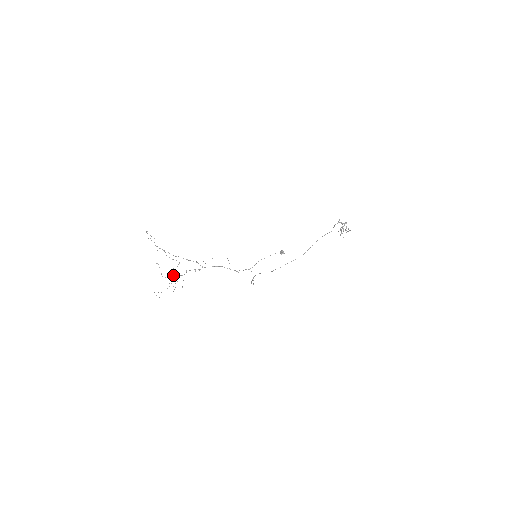
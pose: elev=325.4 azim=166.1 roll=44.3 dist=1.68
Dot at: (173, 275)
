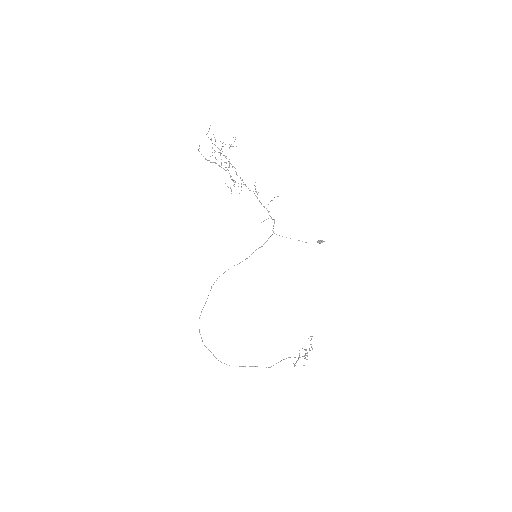
Dot at: occluded
